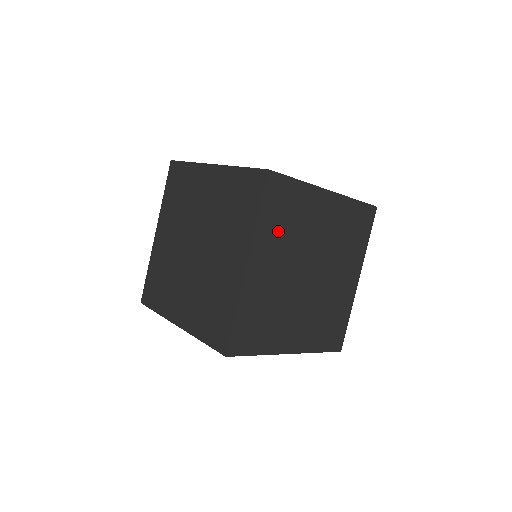
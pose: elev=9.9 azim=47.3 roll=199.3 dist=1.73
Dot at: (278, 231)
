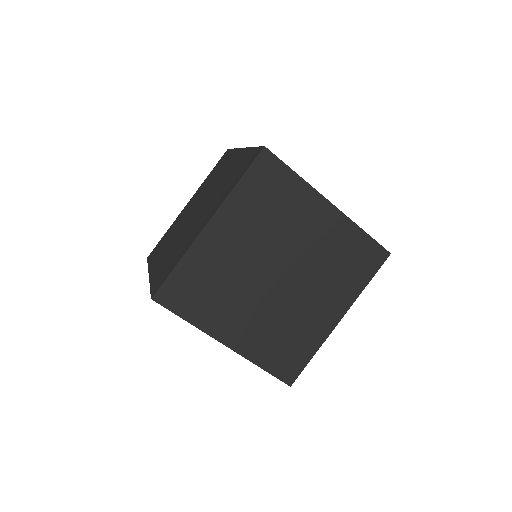
Dot at: occluded
